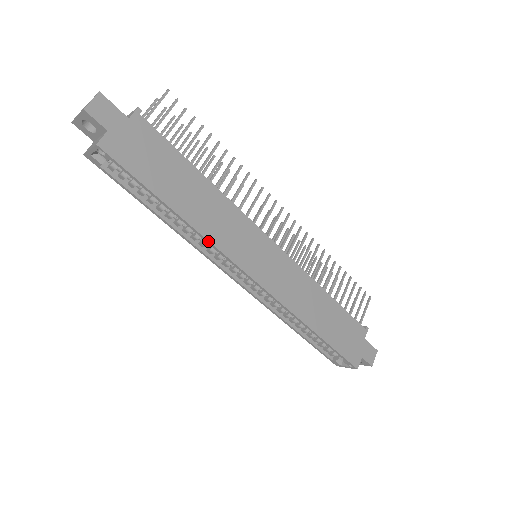
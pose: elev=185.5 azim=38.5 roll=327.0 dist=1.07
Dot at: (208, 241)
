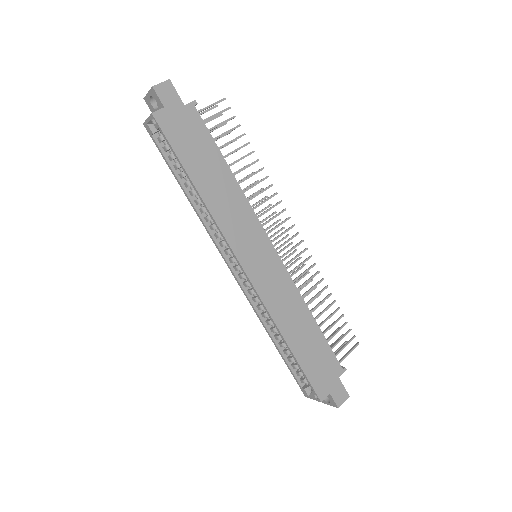
Dot at: (214, 221)
